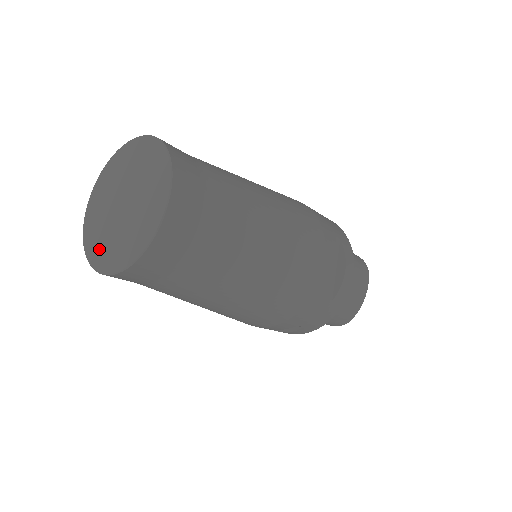
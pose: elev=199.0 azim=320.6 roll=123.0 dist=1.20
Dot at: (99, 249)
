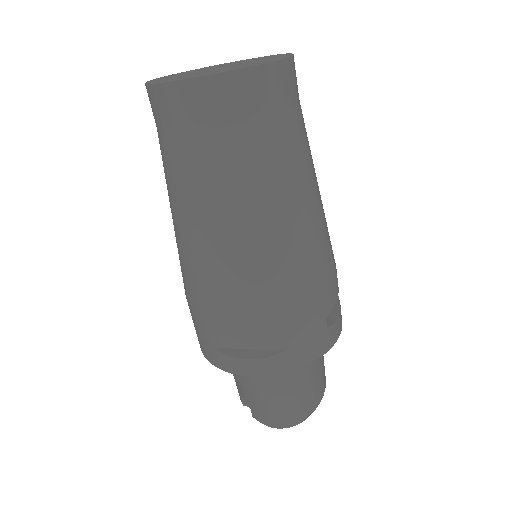
Dot at: (178, 77)
